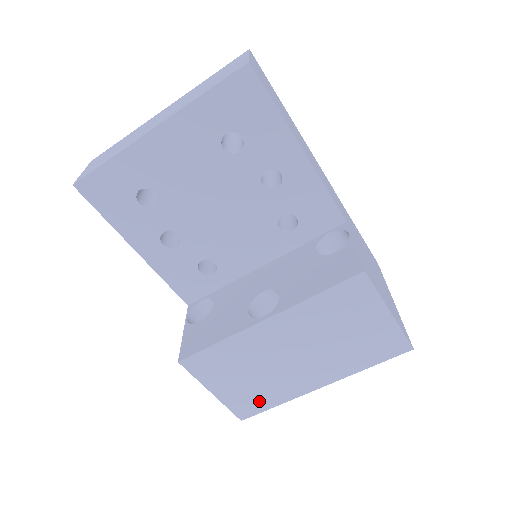
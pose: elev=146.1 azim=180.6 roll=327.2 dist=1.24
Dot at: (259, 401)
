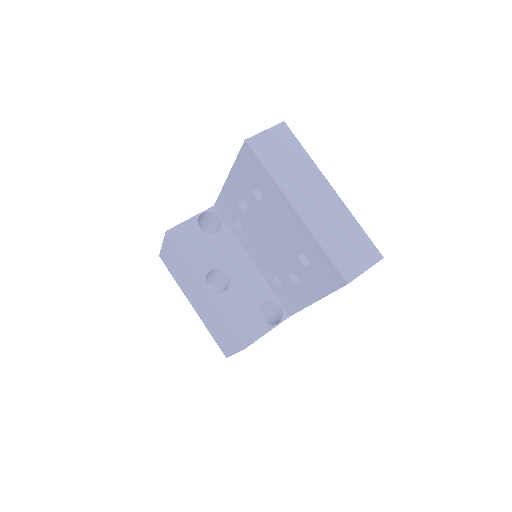
Dot at: (172, 270)
